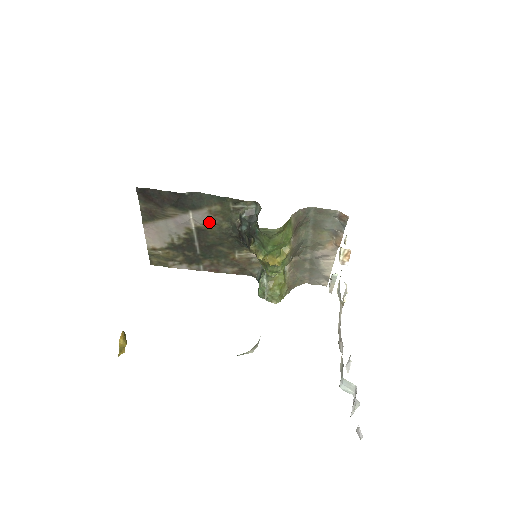
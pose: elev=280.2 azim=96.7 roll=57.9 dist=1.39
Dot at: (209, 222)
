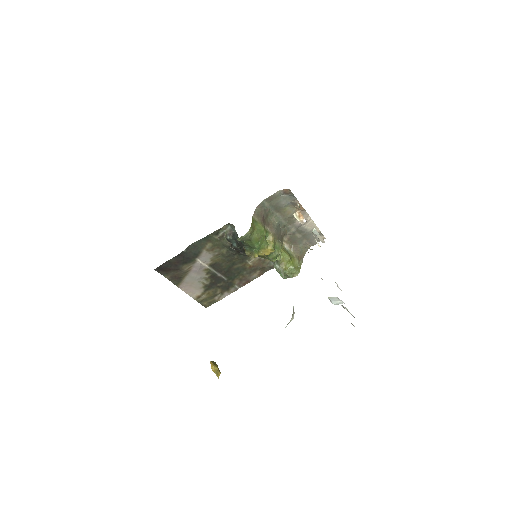
Dot at: (213, 257)
